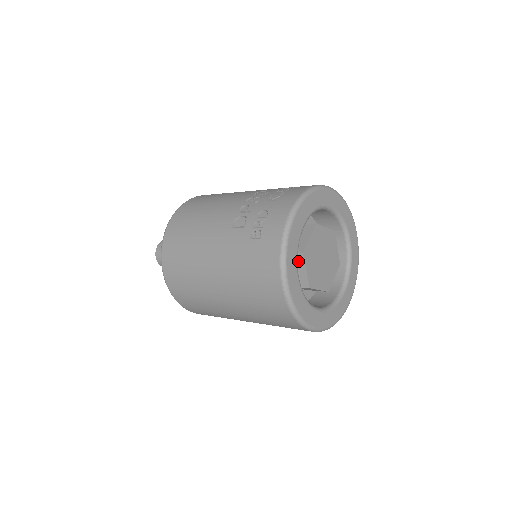
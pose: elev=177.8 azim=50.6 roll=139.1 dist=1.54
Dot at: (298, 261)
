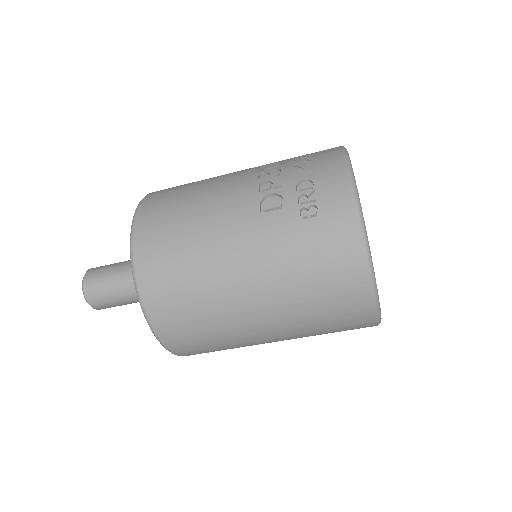
Dot at: occluded
